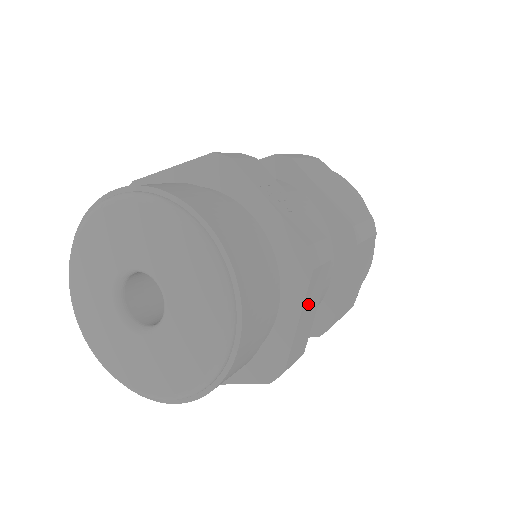
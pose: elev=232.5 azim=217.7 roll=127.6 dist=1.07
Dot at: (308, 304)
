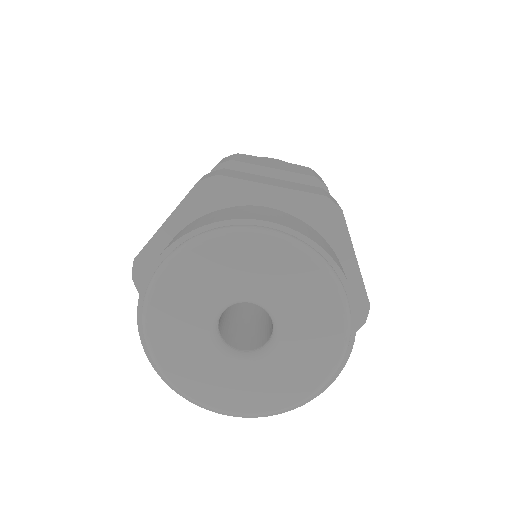
Dot at: occluded
